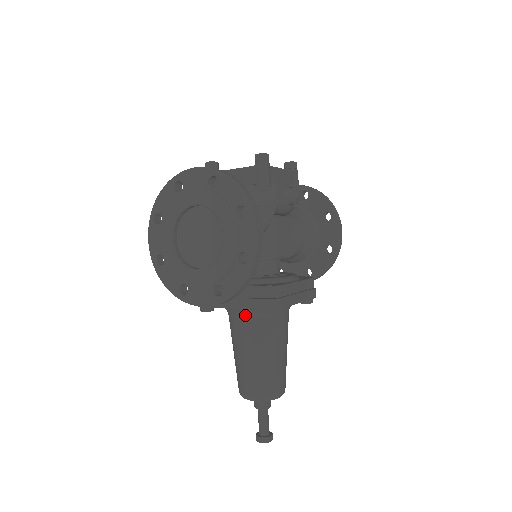
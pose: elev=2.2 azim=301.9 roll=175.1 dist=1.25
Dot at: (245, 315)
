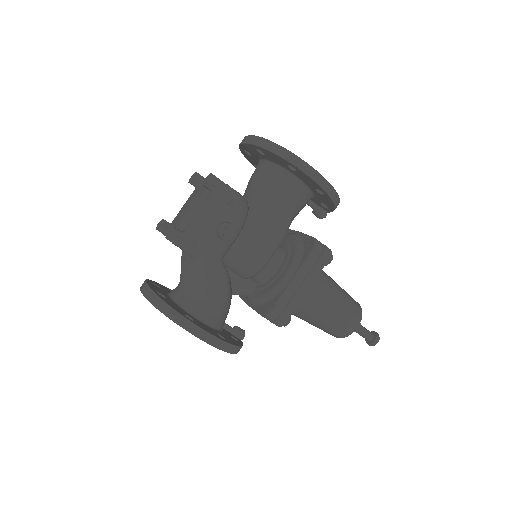
Dot at: occluded
